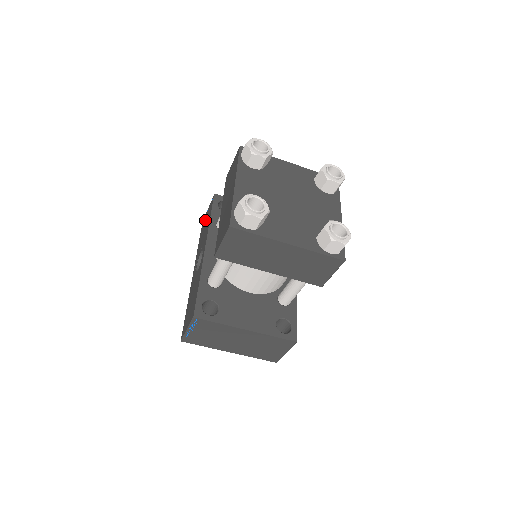
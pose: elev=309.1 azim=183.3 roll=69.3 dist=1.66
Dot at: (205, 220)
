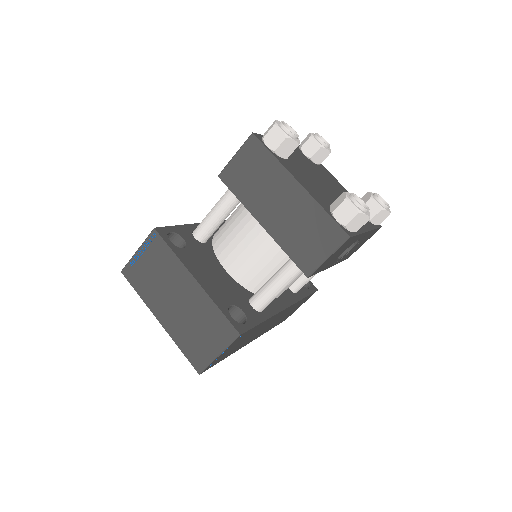
Dot at: occluded
